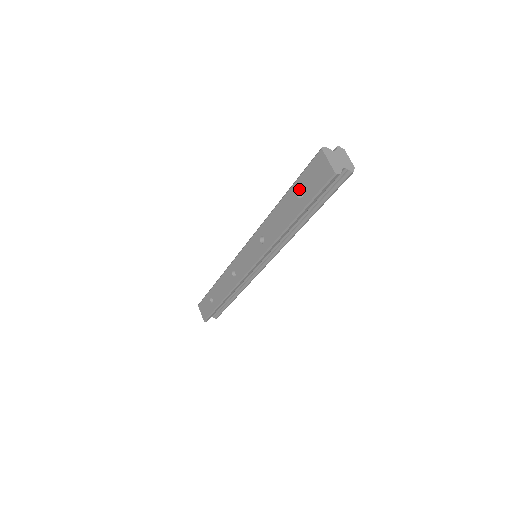
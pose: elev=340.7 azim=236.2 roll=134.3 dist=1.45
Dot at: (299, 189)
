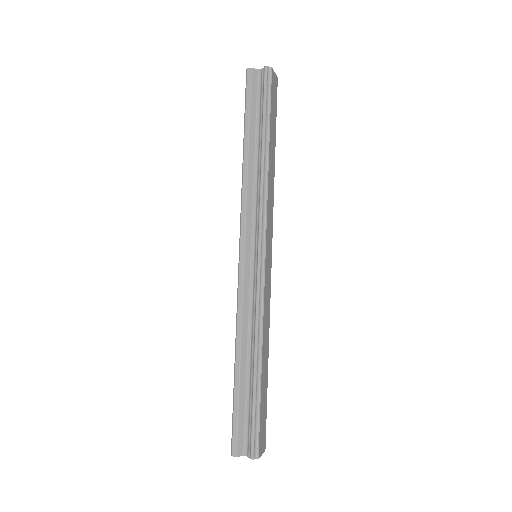
Dot at: occluded
